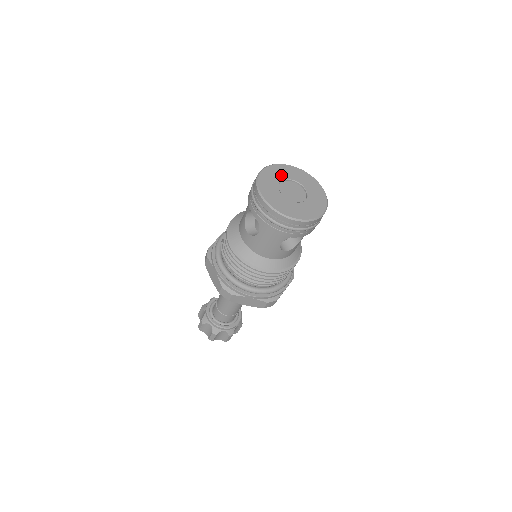
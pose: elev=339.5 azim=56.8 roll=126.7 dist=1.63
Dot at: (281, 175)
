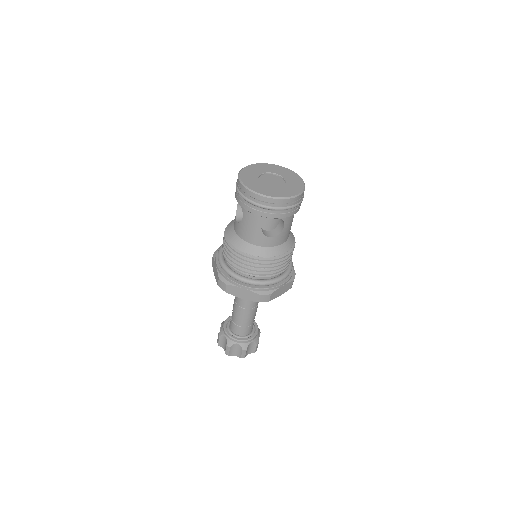
Dot at: (265, 170)
